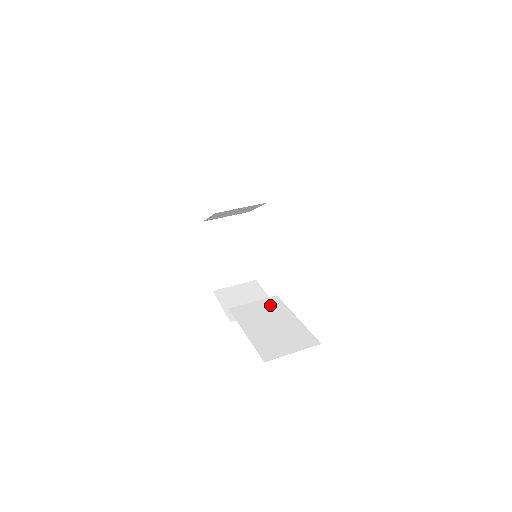
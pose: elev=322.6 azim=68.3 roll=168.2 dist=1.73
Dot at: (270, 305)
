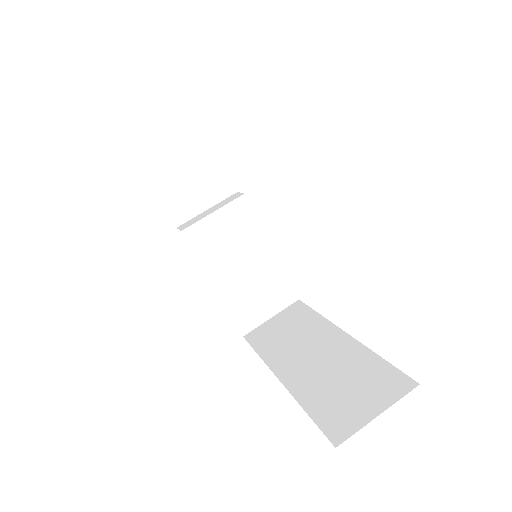
Dot at: (238, 222)
